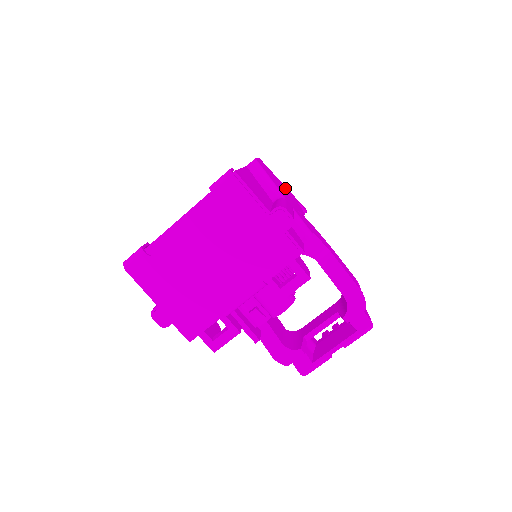
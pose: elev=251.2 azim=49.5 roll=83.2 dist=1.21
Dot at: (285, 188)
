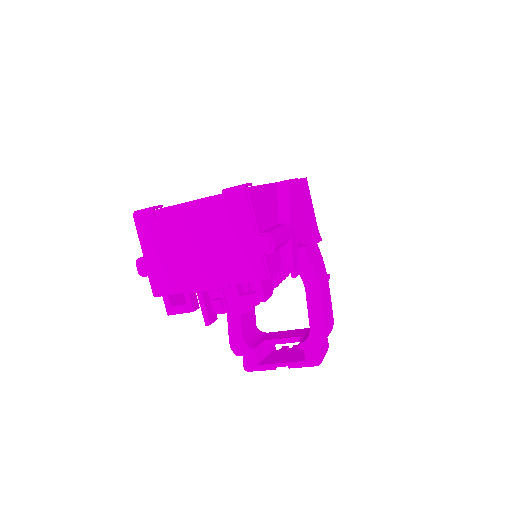
Dot at: (307, 214)
